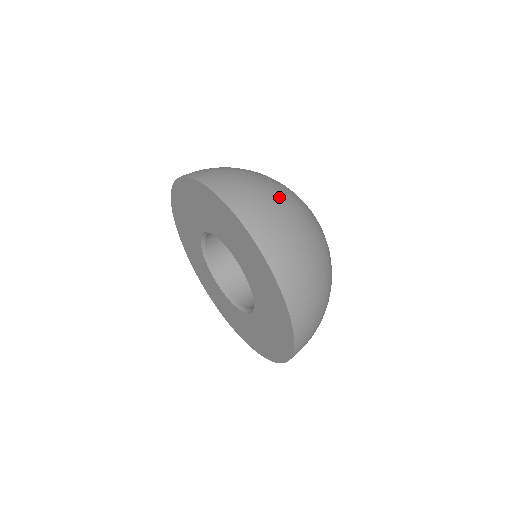
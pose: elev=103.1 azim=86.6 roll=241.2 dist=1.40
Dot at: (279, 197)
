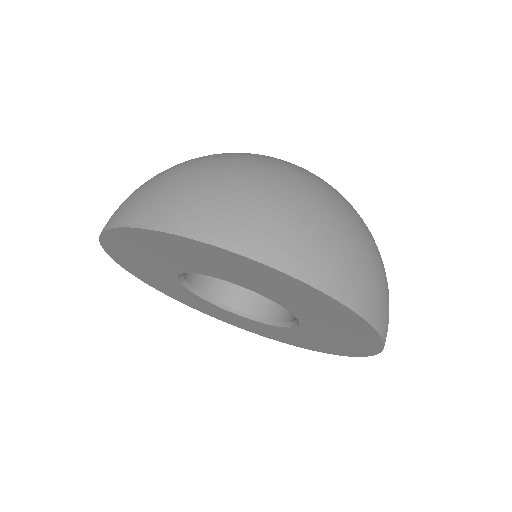
Dot at: (184, 168)
